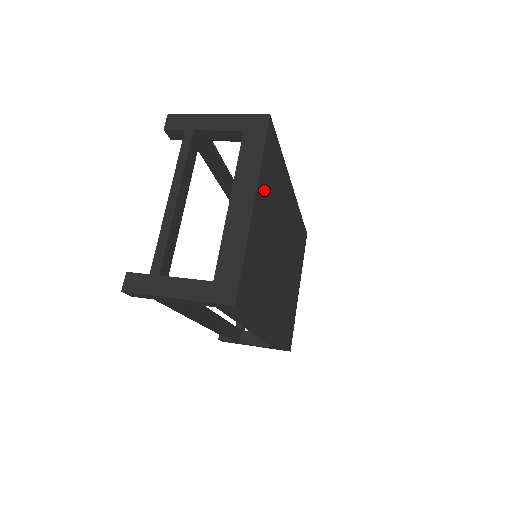
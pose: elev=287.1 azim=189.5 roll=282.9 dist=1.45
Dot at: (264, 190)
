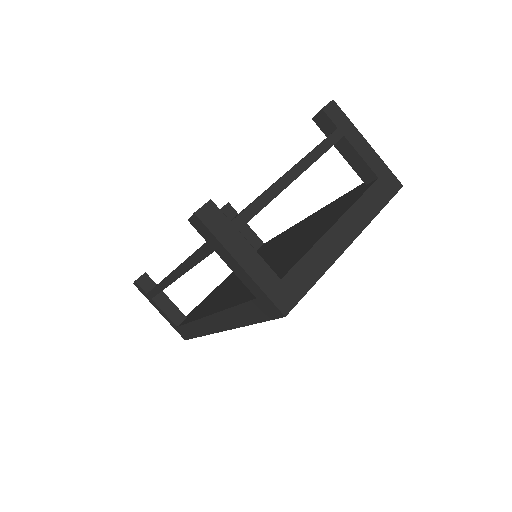
Dot at: occluded
